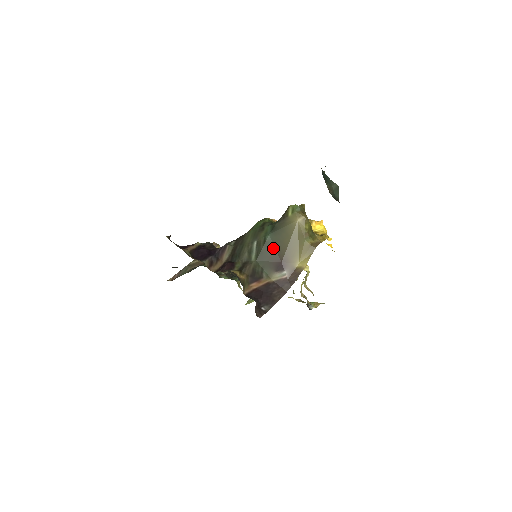
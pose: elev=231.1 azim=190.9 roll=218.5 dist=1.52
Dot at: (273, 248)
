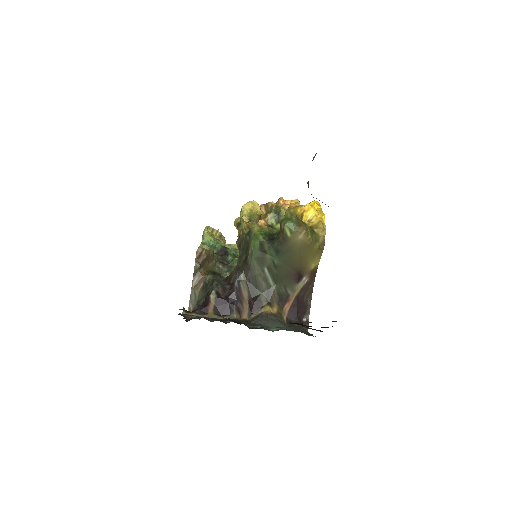
Dot at: (285, 267)
